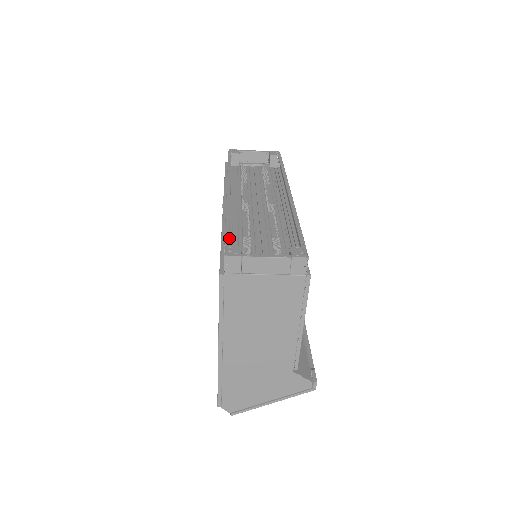
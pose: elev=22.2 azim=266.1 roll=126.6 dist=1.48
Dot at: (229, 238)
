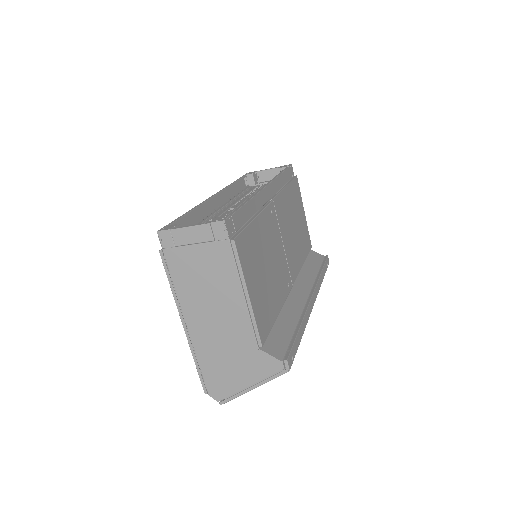
Dot at: (174, 222)
